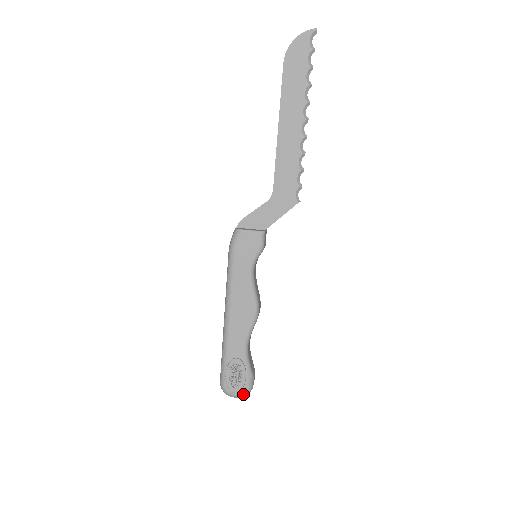
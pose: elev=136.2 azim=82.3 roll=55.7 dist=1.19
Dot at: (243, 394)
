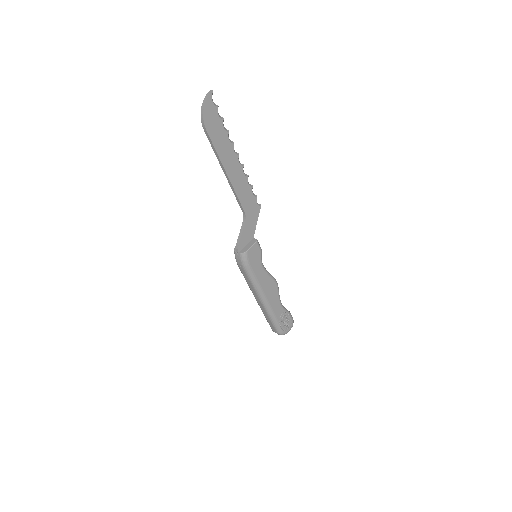
Dot at: (292, 326)
